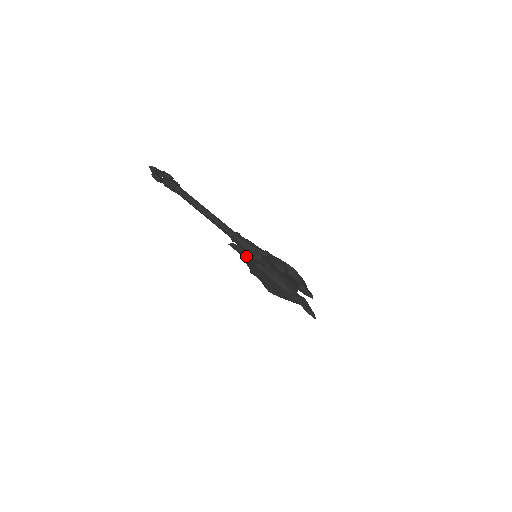
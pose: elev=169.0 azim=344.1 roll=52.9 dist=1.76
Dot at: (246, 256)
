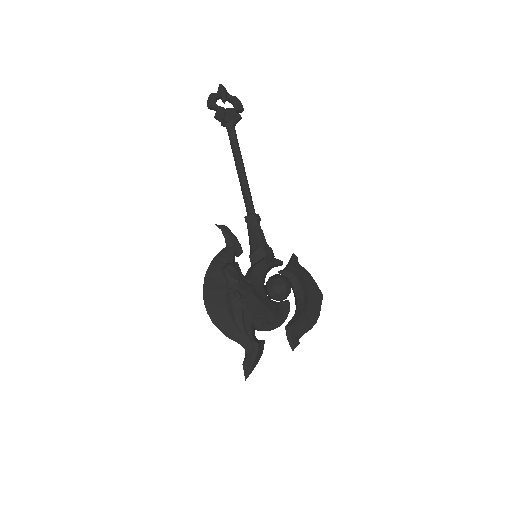
Dot at: (226, 251)
